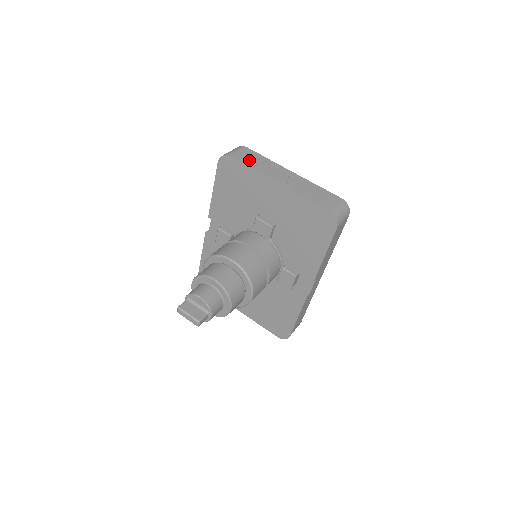
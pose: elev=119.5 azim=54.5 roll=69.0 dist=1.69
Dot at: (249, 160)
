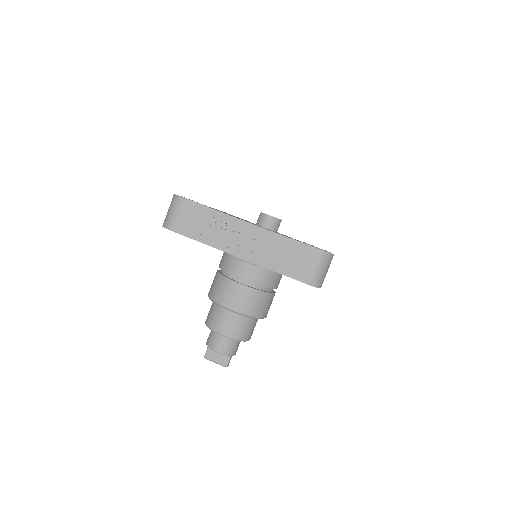
Dot at: (194, 227)
